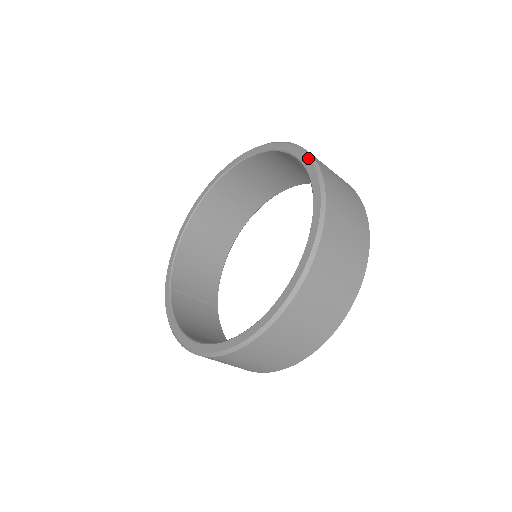
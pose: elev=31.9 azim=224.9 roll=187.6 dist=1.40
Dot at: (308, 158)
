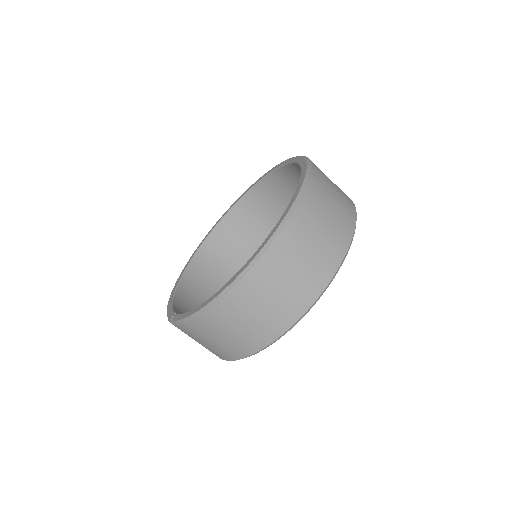
Dot at: (274, 167)
